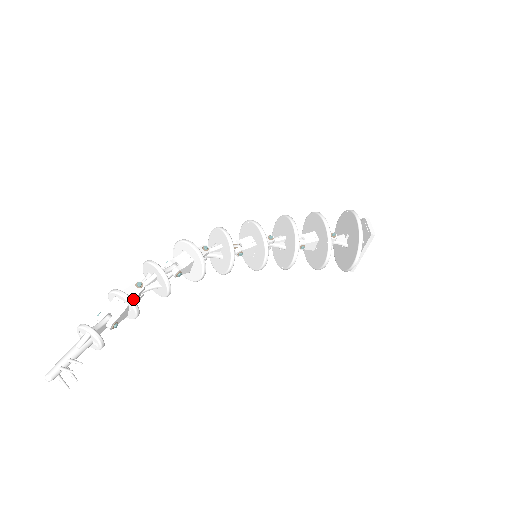
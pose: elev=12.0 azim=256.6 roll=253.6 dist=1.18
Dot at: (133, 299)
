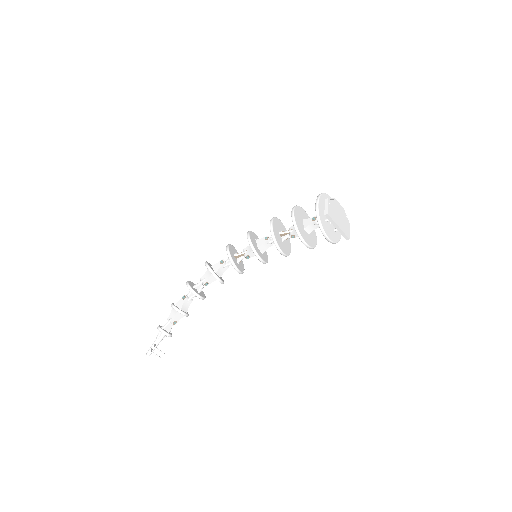
Dot at: (180, 307)
